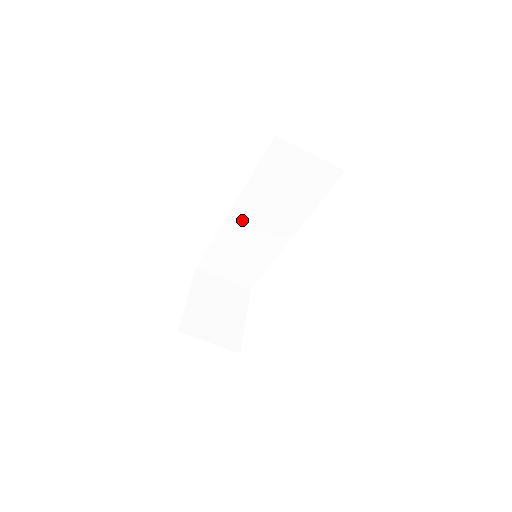
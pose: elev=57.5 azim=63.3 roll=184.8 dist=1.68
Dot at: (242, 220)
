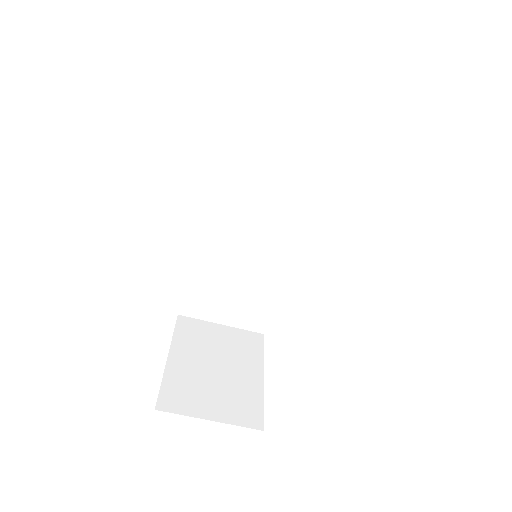
Dot at: (227, 217)
